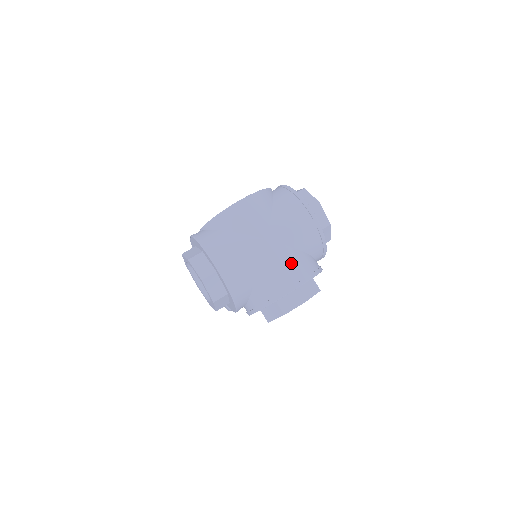
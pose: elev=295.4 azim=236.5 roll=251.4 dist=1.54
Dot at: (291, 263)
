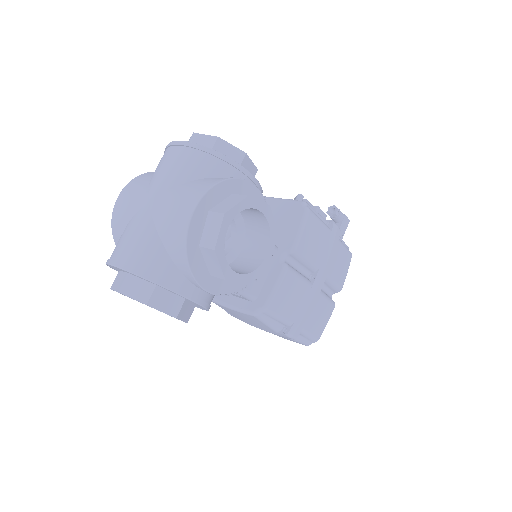
Dot at: (180, 196)
